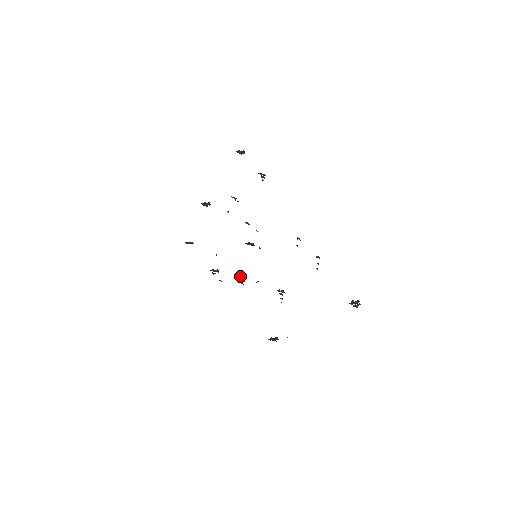
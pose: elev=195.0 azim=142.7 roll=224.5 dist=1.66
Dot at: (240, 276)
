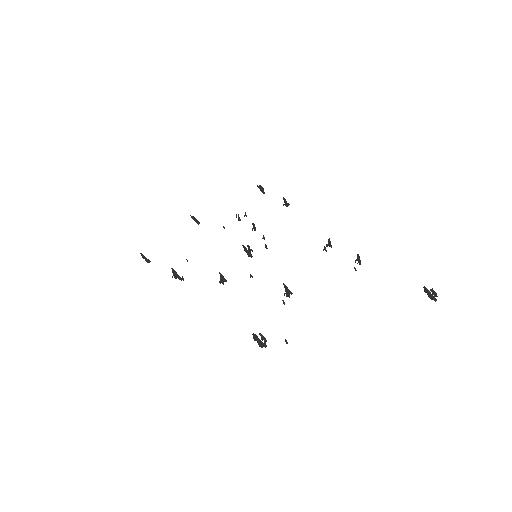
Dot at: occluded
